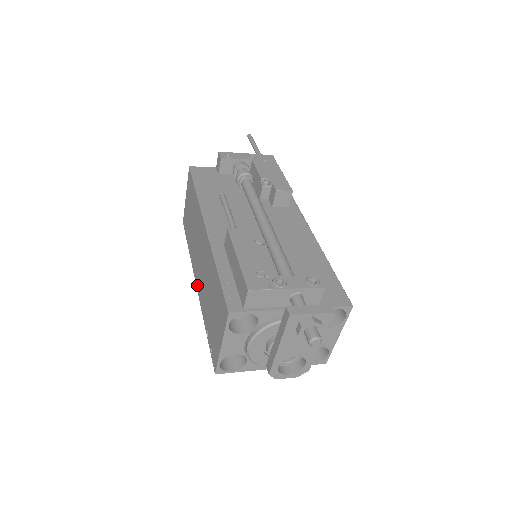
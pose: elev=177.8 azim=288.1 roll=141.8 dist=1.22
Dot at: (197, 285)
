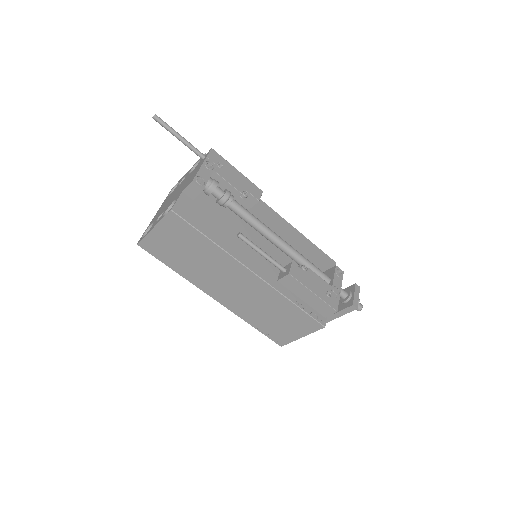
Dot at: (220, 300)
